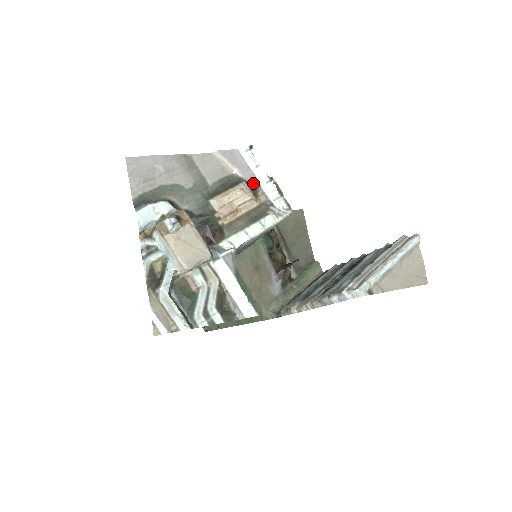
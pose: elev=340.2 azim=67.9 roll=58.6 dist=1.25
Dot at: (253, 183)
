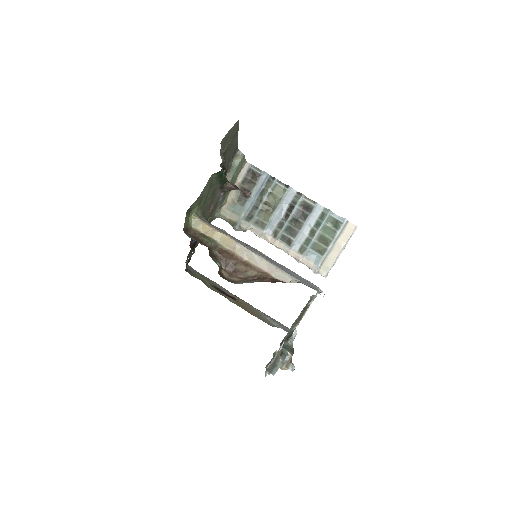
Dot at: occluded
